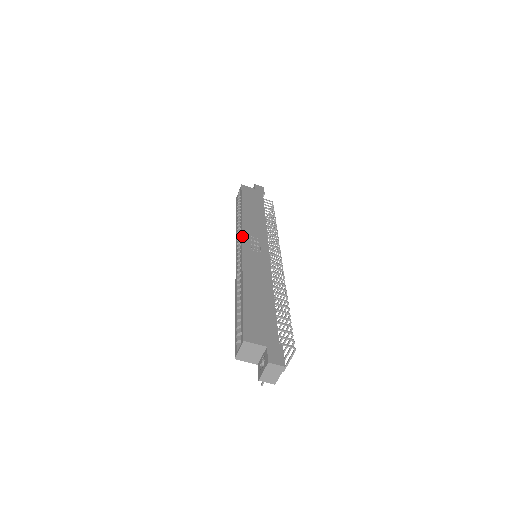
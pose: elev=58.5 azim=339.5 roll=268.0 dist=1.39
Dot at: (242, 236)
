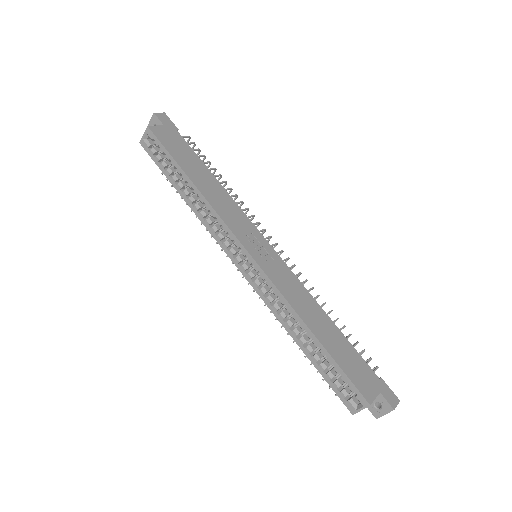
Dot at: (242, 244)
